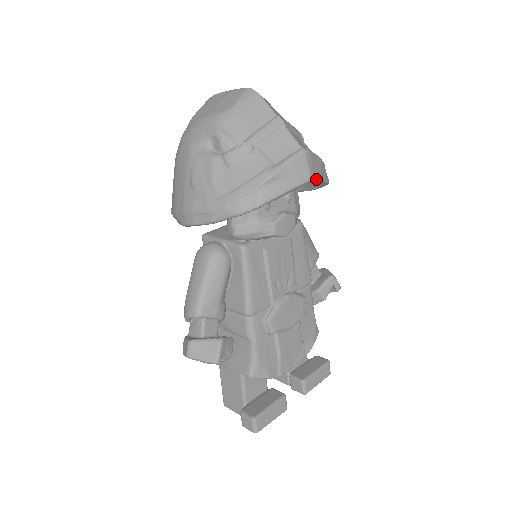
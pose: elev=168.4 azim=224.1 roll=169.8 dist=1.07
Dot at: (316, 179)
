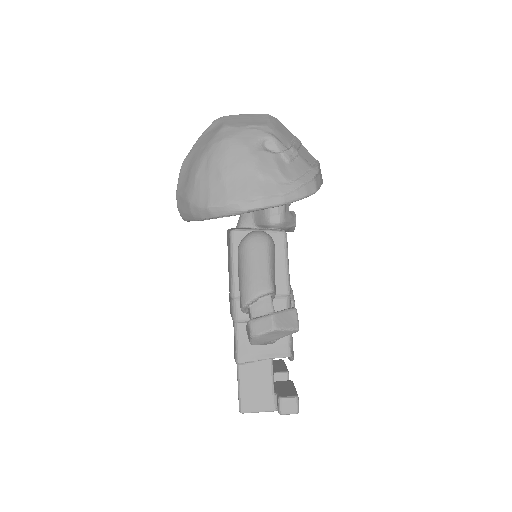
Dot at: occluded
